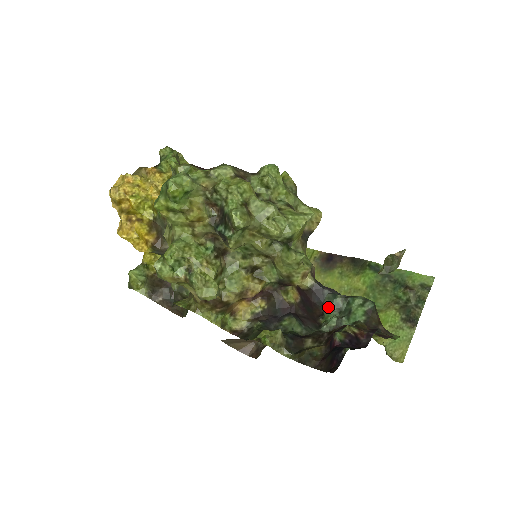
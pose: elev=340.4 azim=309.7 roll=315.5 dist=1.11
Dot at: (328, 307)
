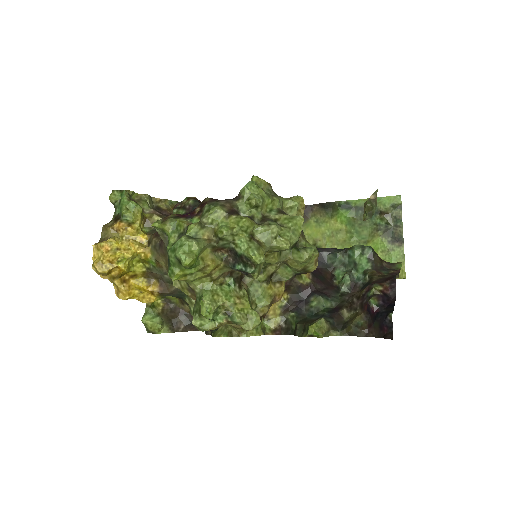
Dot at: (333, 267)
